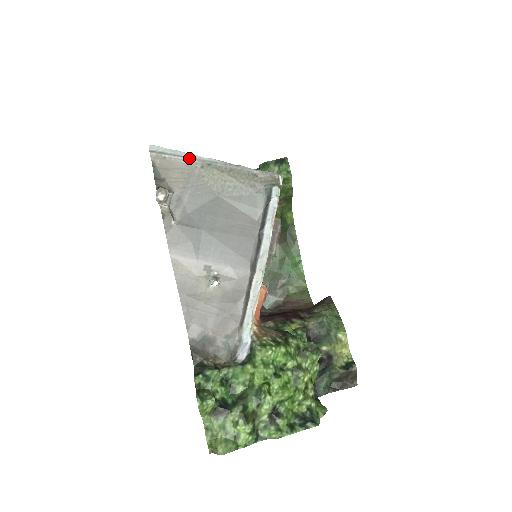
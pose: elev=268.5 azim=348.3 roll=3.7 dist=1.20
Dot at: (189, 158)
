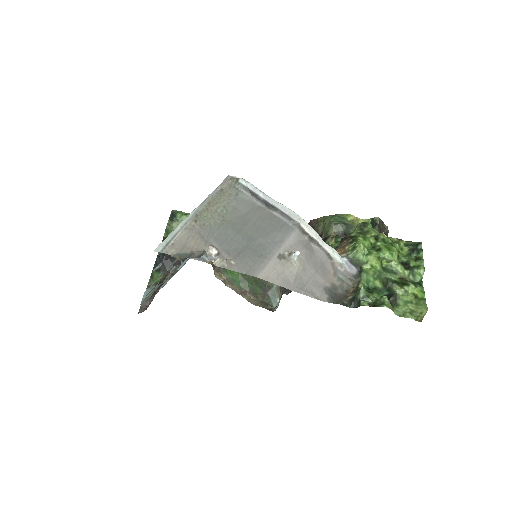
Dot at: (183, 227)
